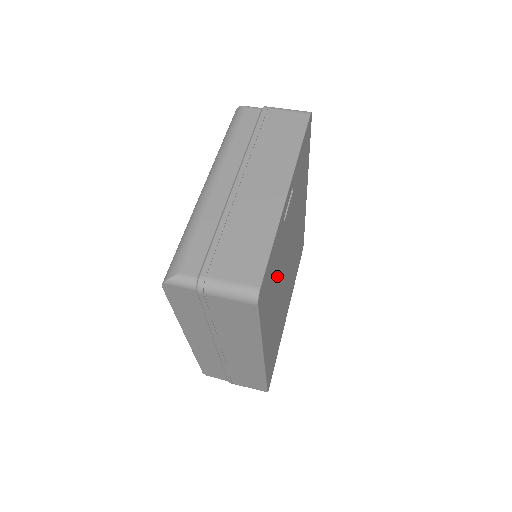
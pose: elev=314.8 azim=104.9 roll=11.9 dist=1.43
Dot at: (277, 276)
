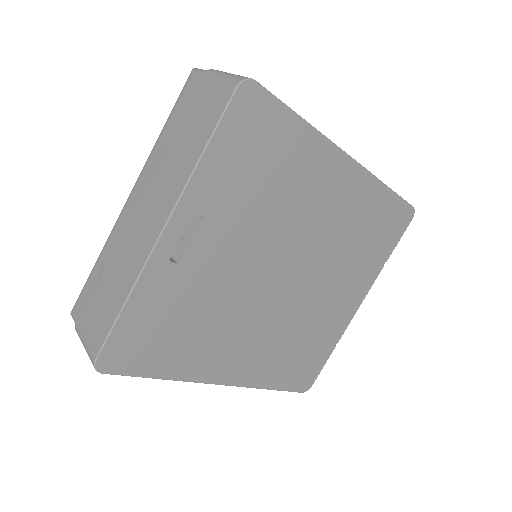
Dot at: (208, 313)
